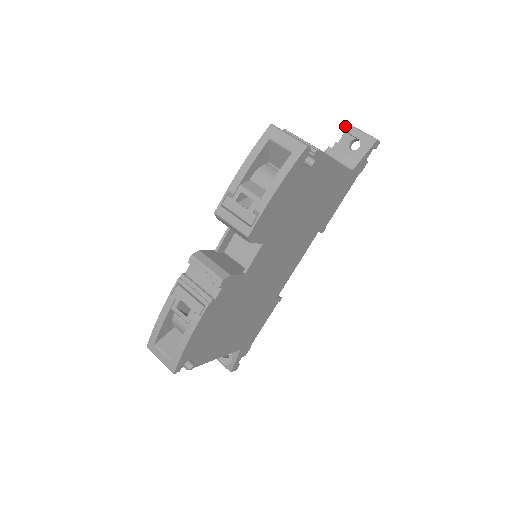
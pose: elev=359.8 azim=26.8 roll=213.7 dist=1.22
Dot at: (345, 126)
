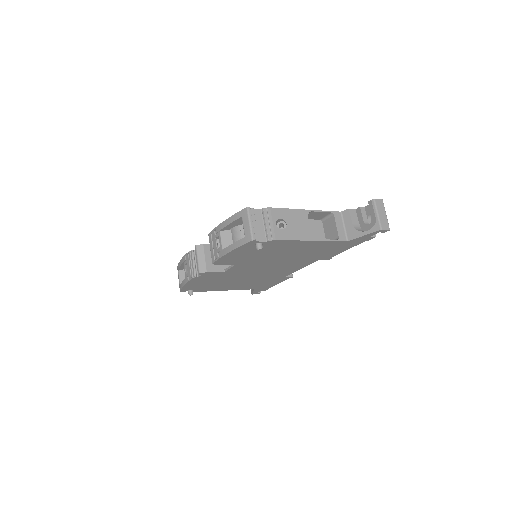
Dot at: (370, 200)
